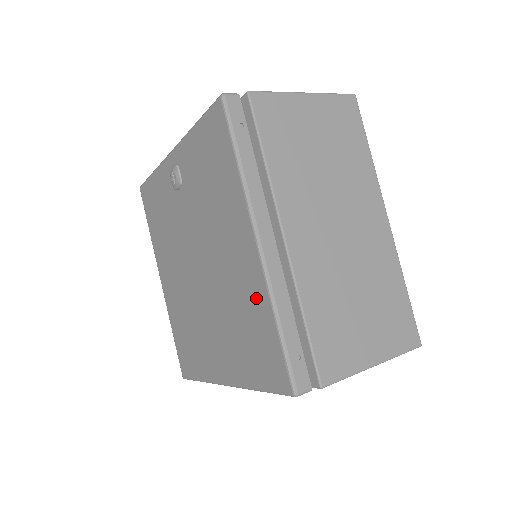
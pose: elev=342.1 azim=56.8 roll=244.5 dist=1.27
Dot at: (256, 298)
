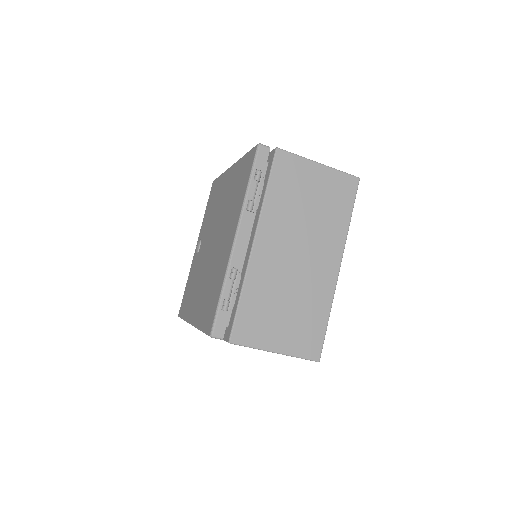
Dot at: (236, 173)
